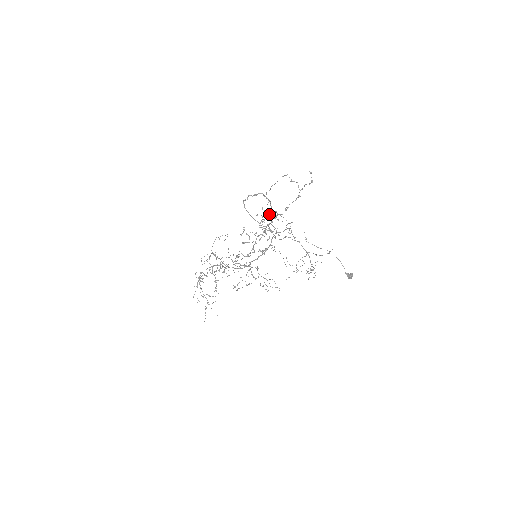
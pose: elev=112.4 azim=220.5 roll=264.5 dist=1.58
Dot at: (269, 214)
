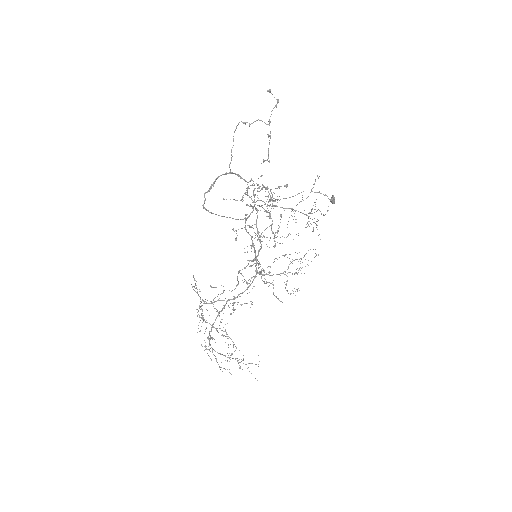
Dot at: occluded
